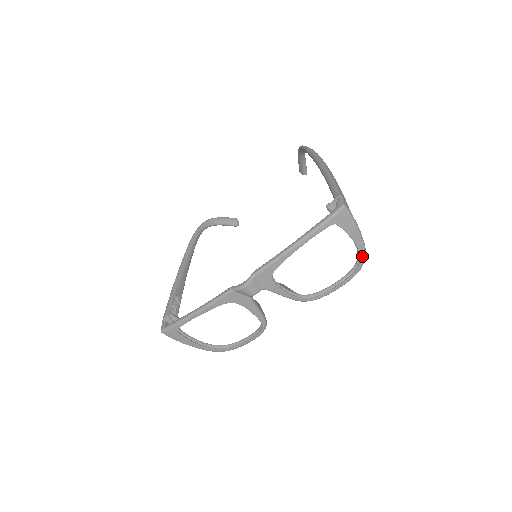
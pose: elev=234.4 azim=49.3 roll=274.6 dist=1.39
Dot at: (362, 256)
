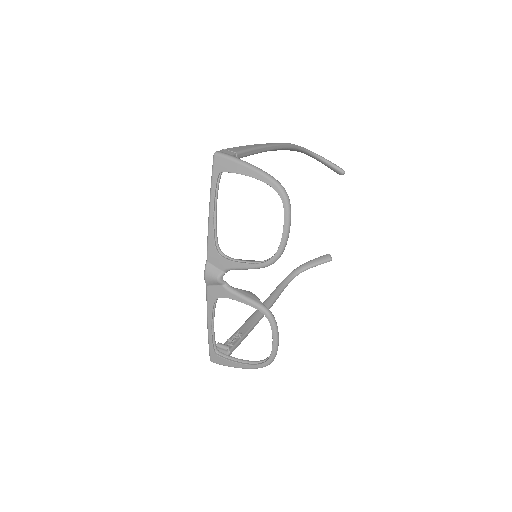
Dot at: (272, 185)
